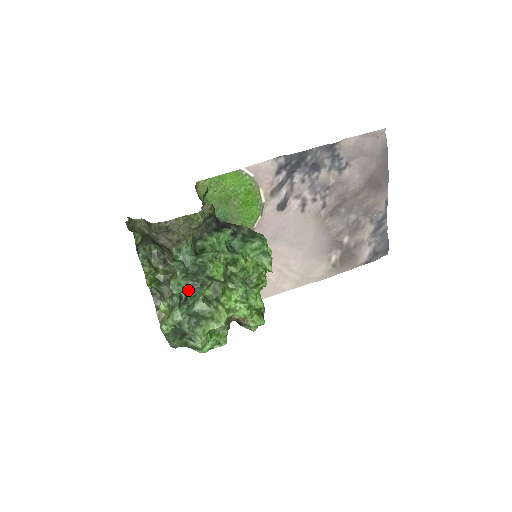
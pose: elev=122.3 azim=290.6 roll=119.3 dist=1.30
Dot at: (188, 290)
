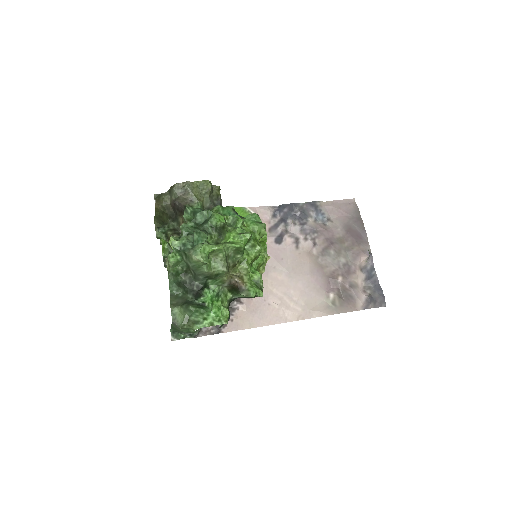
Dot at: occluded
